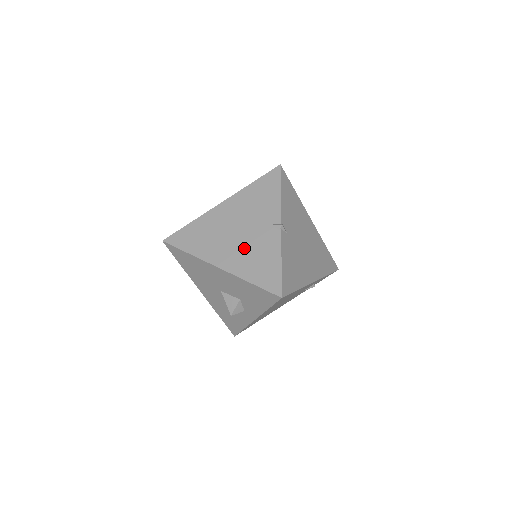
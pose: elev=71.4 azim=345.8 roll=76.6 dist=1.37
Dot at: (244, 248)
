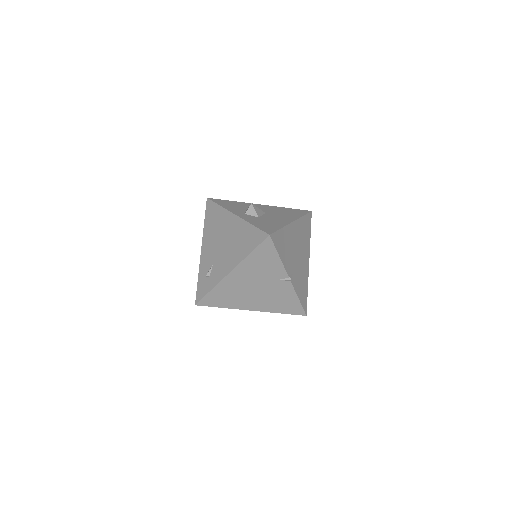
Dot at: (266, 297)
